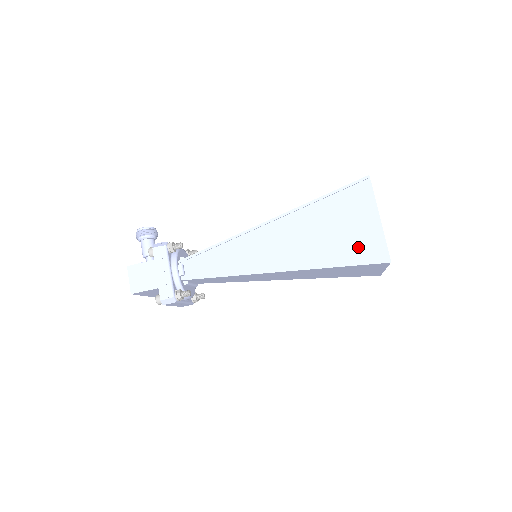
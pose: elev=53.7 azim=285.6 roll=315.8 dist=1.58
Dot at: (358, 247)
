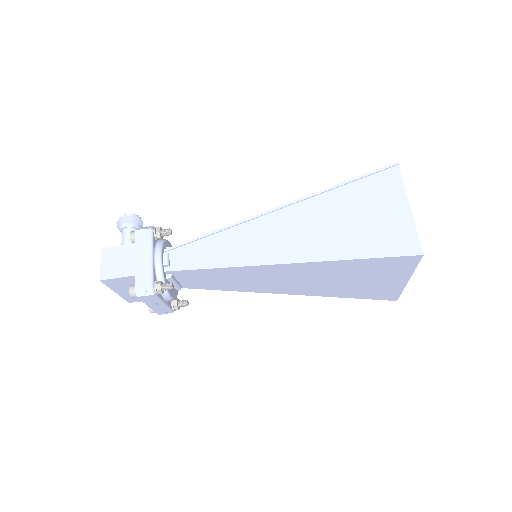
Dot at: (383, 237)
